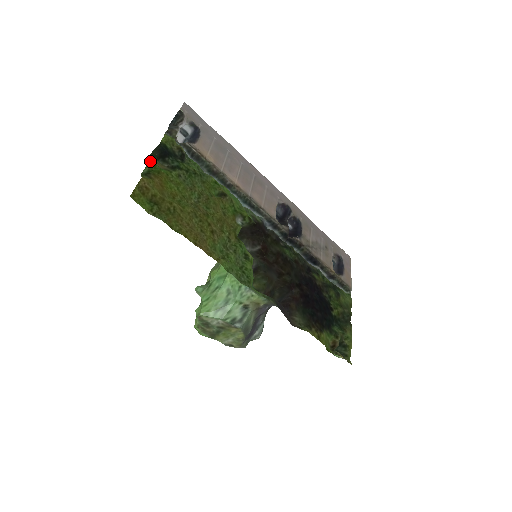
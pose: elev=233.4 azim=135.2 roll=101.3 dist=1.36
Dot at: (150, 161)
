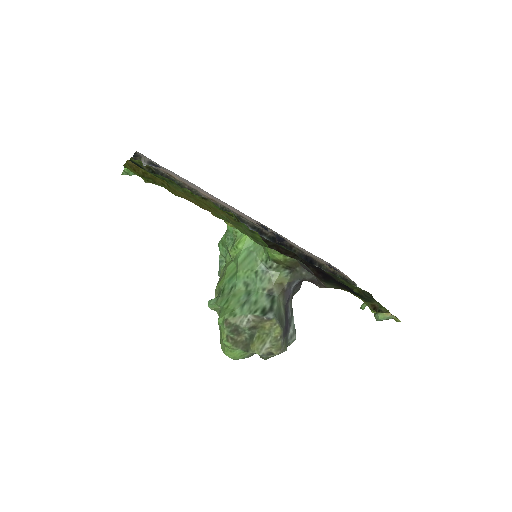
Dot at: occluded
